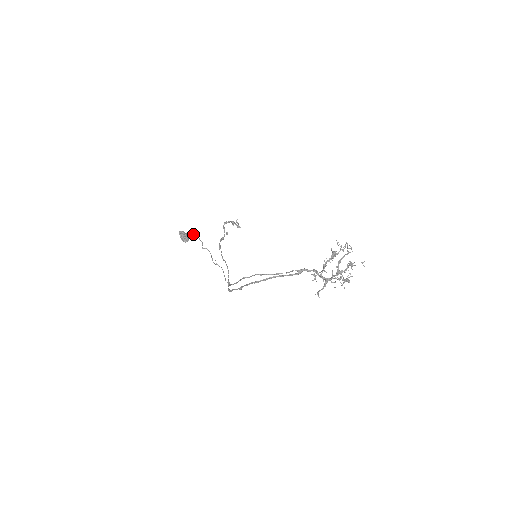
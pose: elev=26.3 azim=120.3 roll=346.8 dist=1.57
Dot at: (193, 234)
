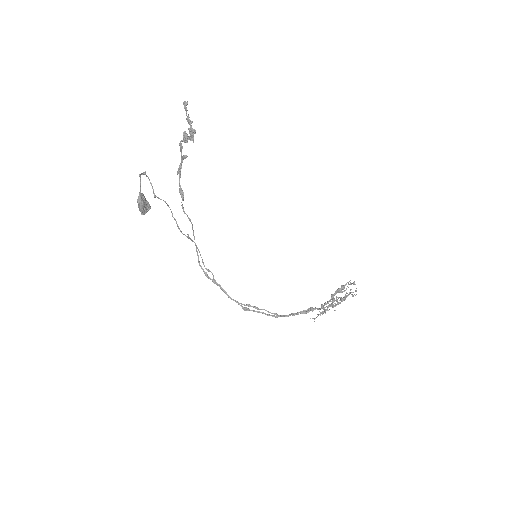
Dot at: (140, 174)
